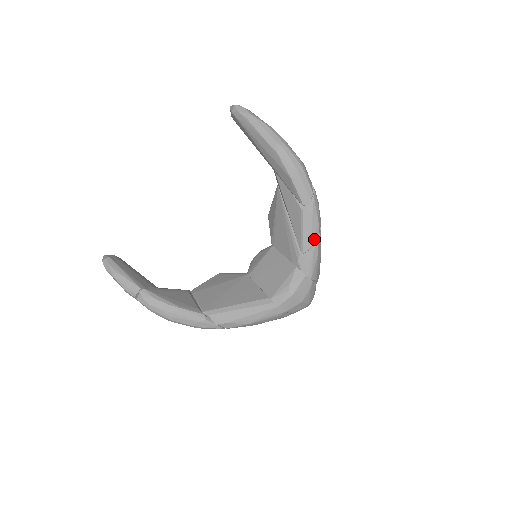
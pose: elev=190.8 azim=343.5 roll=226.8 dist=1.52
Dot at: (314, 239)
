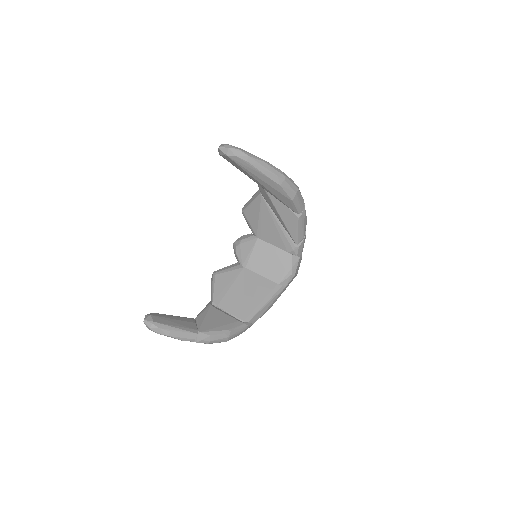
Dot at: (305, 232)
